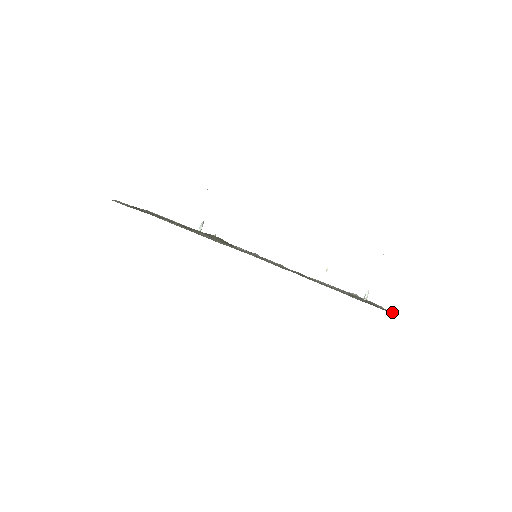
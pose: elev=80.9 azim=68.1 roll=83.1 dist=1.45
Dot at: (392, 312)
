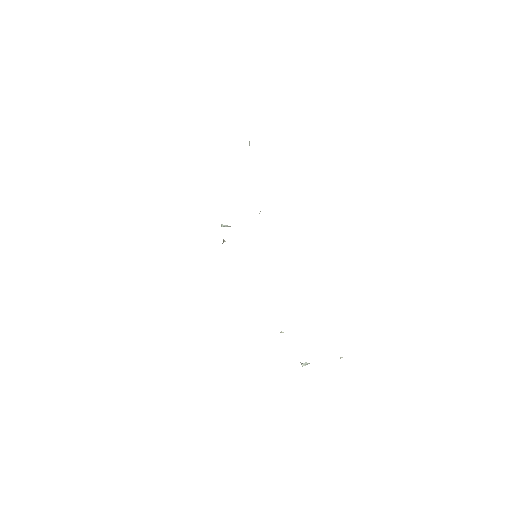
Dot at: occluded
